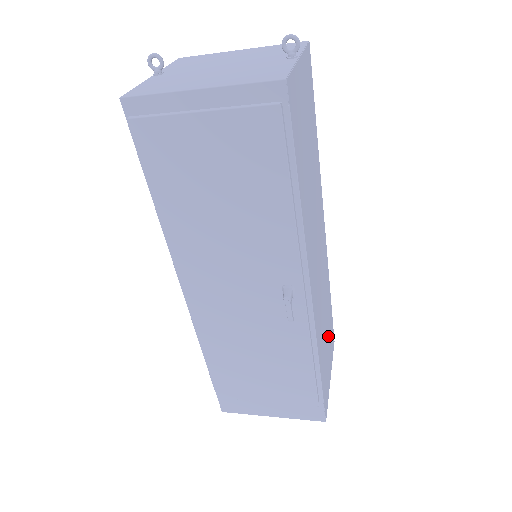
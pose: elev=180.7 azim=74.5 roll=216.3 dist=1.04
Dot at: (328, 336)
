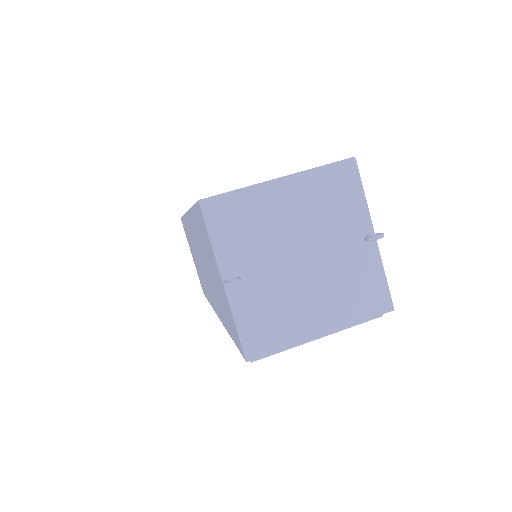
Dot at: occluded
